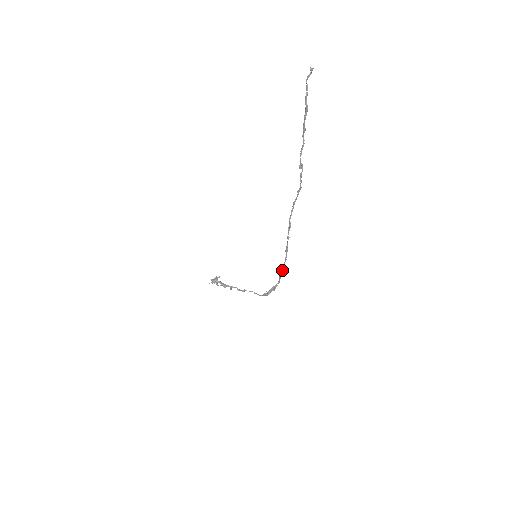
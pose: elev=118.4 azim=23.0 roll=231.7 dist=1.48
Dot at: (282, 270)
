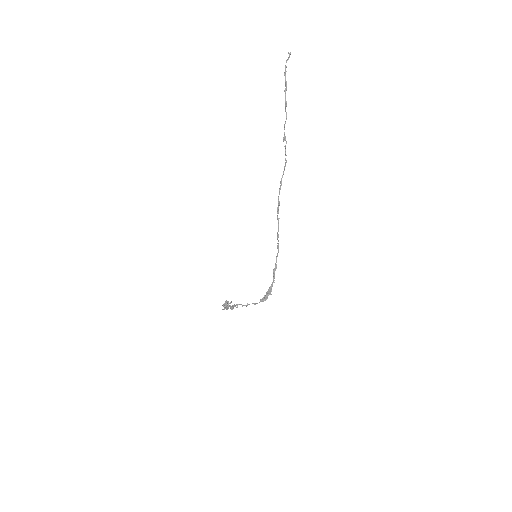
Dot at: (275, 263)
